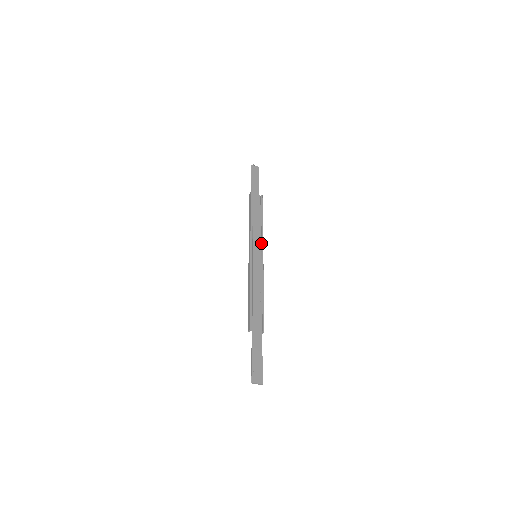
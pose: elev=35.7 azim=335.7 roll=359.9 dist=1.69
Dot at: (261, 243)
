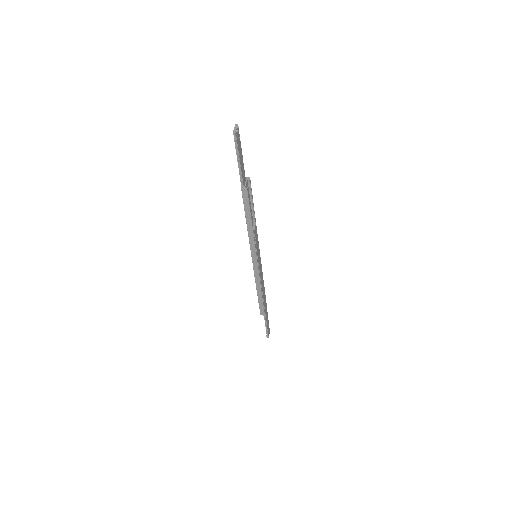
Dot at: (257, 239)
